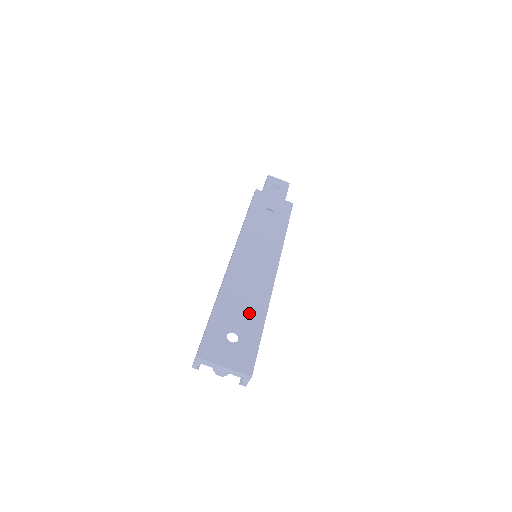
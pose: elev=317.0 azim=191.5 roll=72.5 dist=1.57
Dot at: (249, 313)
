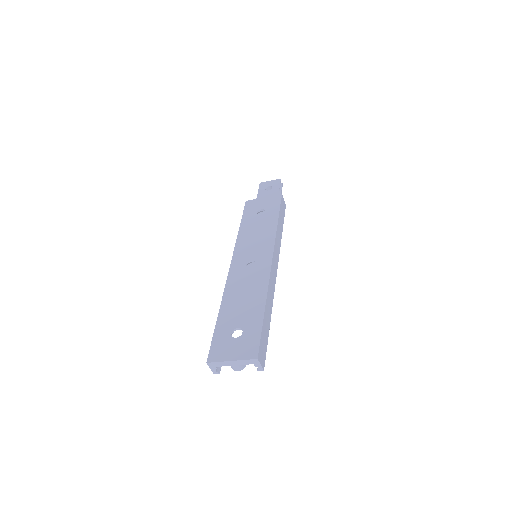
Dot at: (250, 306)
